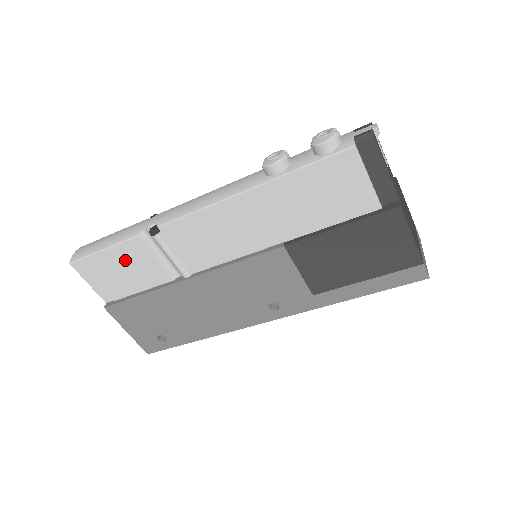
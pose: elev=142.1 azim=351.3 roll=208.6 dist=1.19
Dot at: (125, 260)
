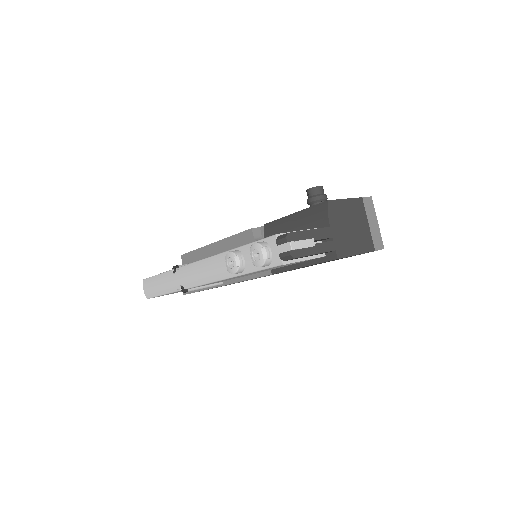
Dot at: occluded
